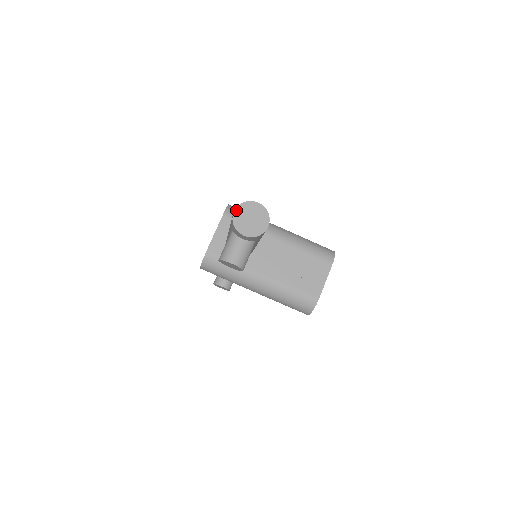
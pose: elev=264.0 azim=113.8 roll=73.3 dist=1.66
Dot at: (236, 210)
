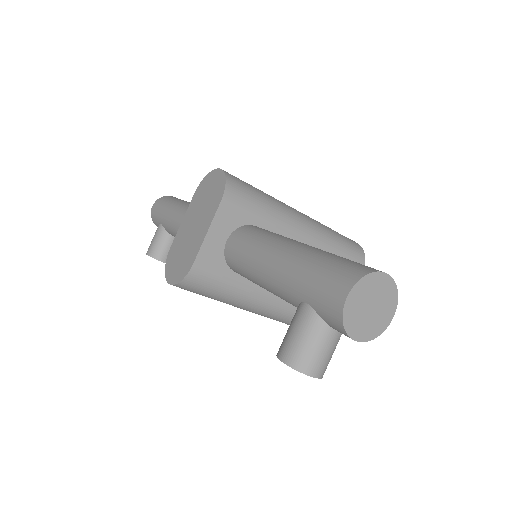
Dot at: (351, 294)
